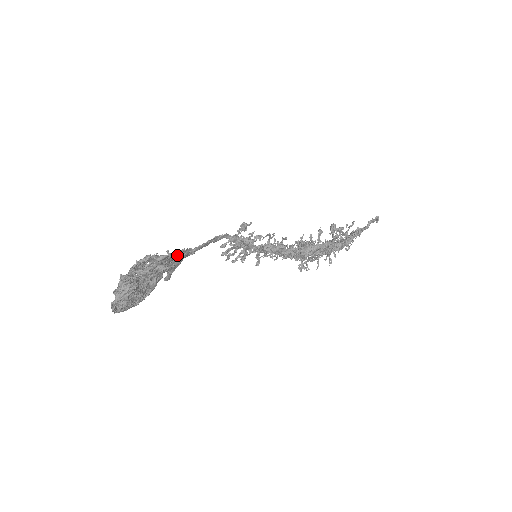
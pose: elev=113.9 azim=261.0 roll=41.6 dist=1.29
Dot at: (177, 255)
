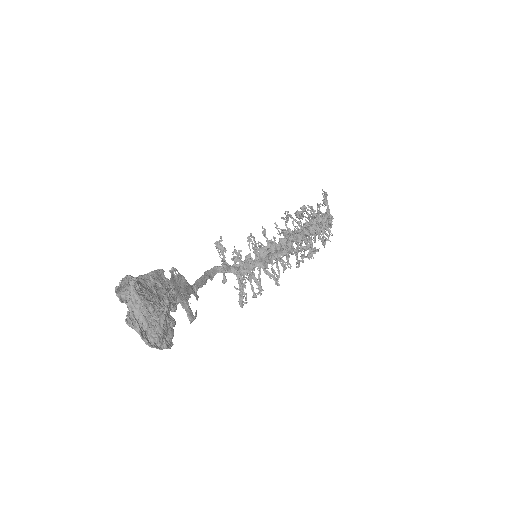
Dot at: (174, 283)
